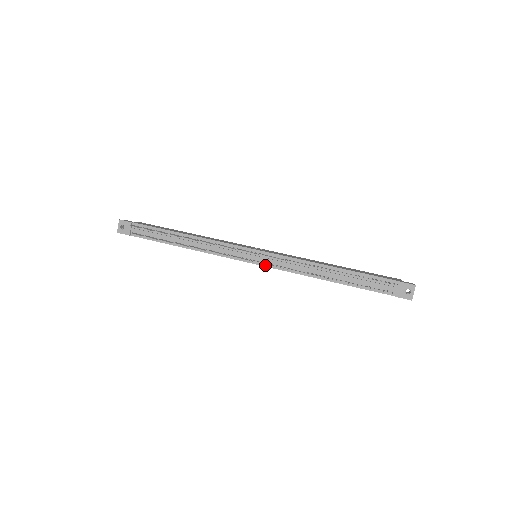
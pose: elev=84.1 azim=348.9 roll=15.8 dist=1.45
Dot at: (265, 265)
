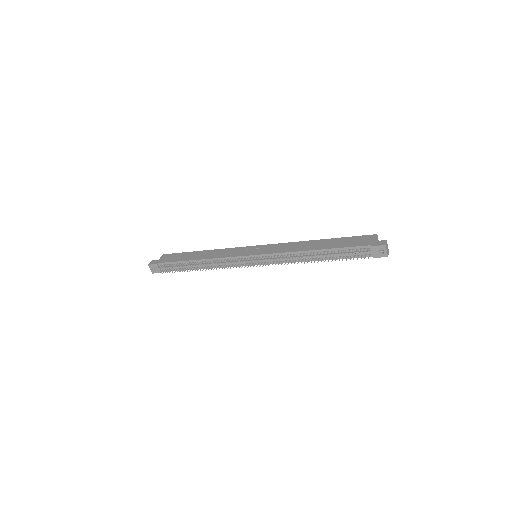
Dot at: (265, 264)
